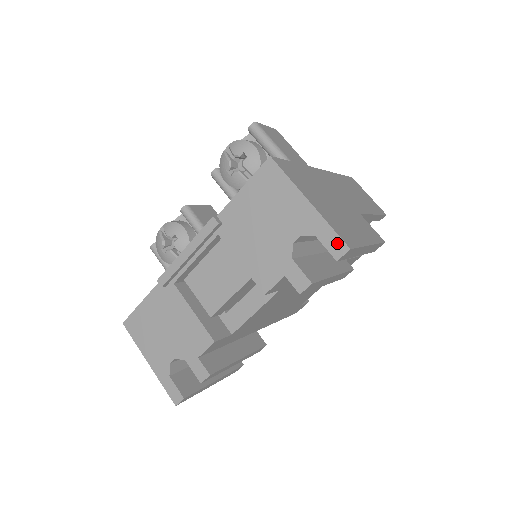
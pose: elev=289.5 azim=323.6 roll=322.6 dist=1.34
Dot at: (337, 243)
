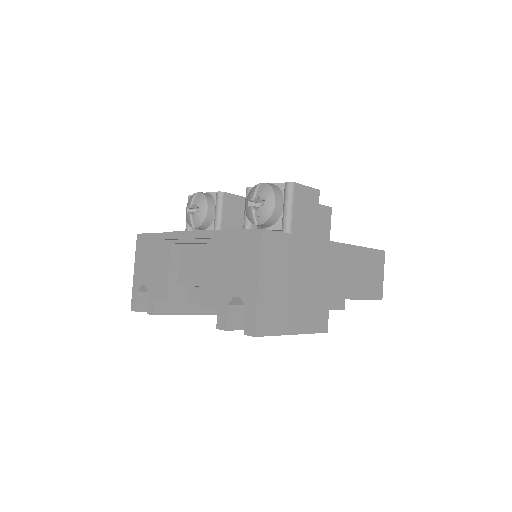
Dot at: (252, 325)
